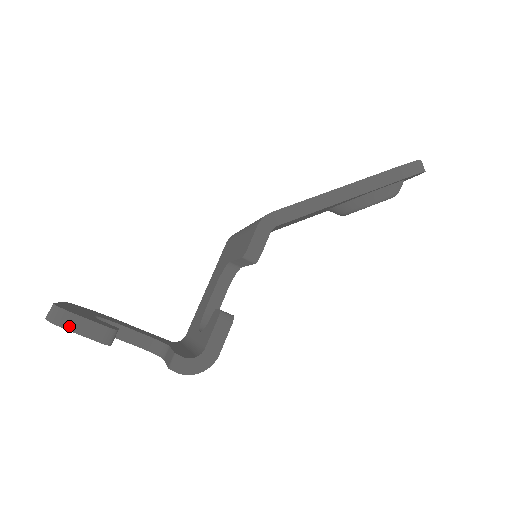
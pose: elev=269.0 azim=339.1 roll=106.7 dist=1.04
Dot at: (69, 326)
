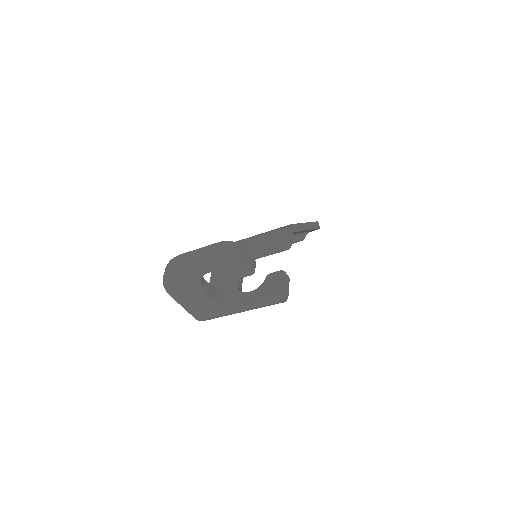
Dot at: (243, 254)
